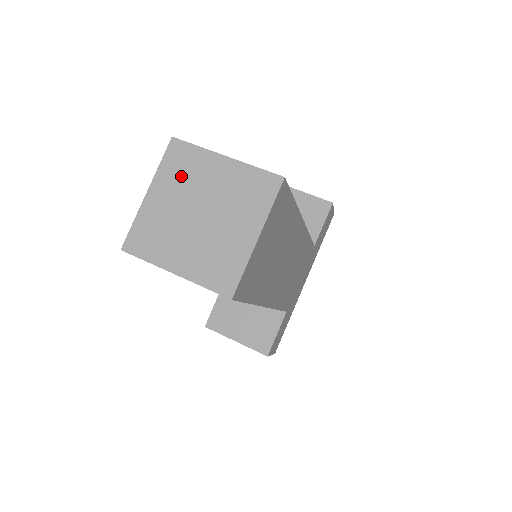
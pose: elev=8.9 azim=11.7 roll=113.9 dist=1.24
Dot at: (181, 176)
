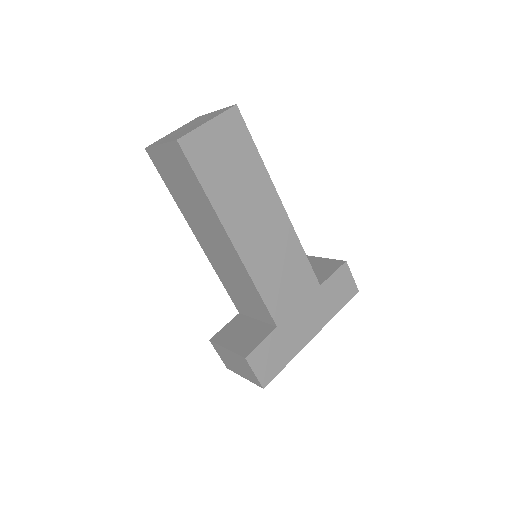
Dot at: (192, 122)
